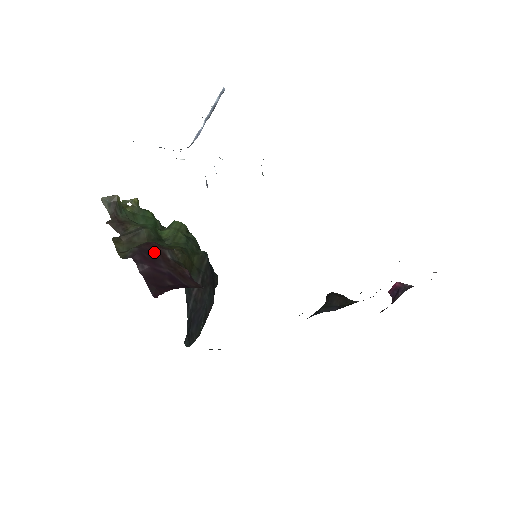
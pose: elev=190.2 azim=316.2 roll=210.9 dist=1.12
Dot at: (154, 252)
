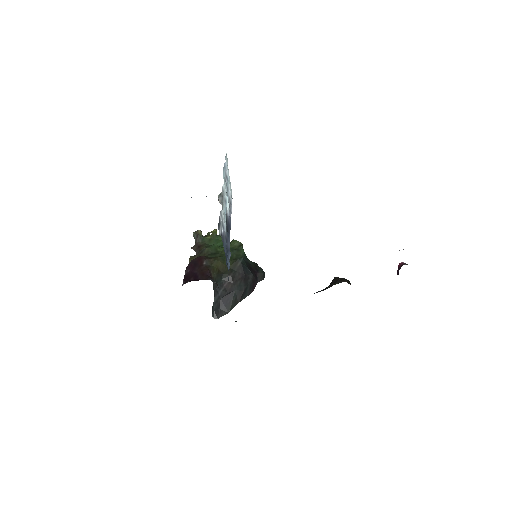
Dot at: (198, 262)
